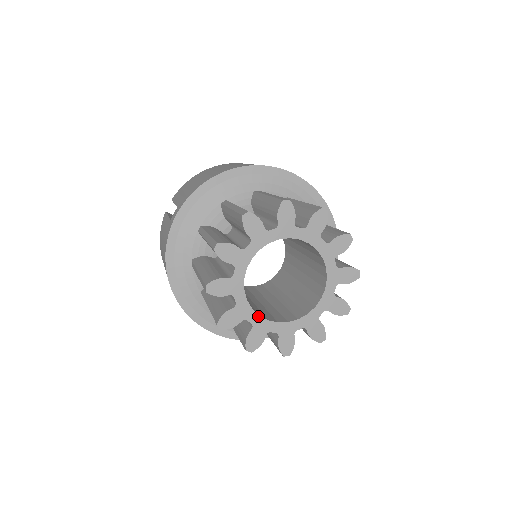
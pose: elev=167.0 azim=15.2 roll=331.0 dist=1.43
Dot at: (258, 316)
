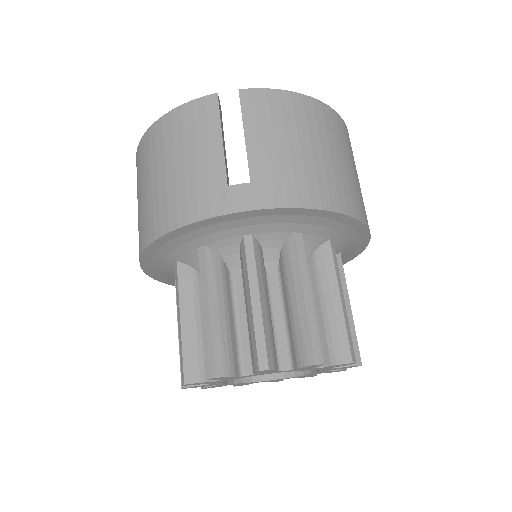
Dot at: (221, 383)
